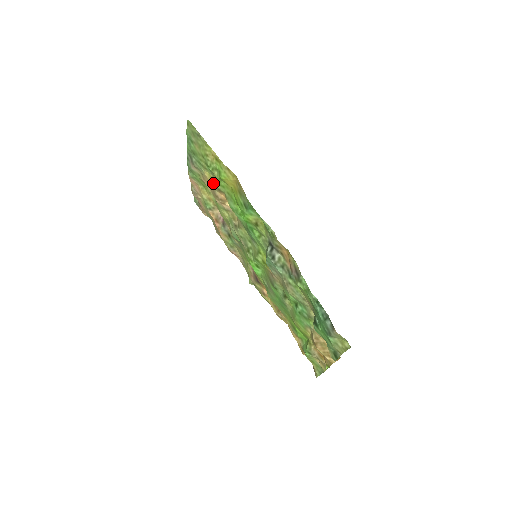
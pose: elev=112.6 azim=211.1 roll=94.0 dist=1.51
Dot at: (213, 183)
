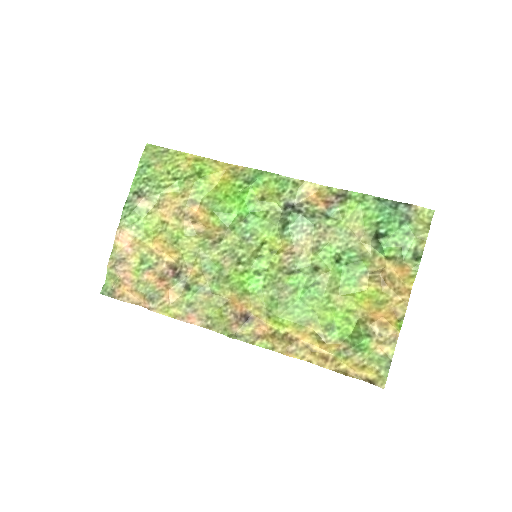
Dot at: (181, 199)
